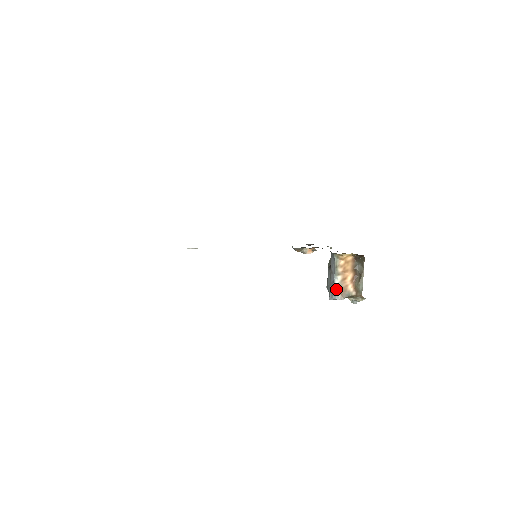
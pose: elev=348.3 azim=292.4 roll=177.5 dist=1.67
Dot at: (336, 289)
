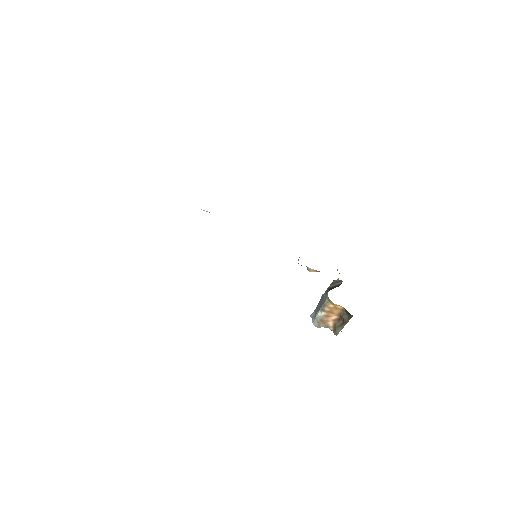
Dot at: (317, 318)
